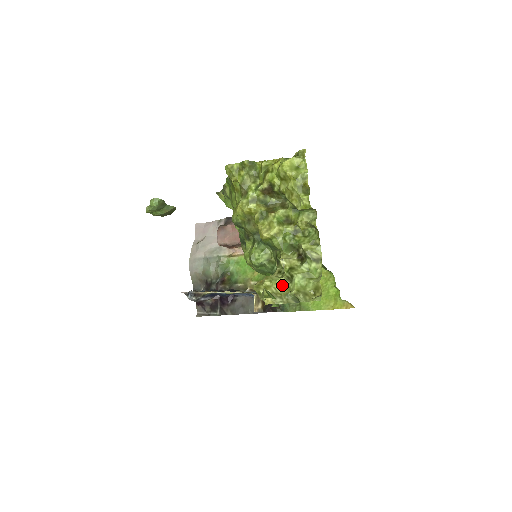
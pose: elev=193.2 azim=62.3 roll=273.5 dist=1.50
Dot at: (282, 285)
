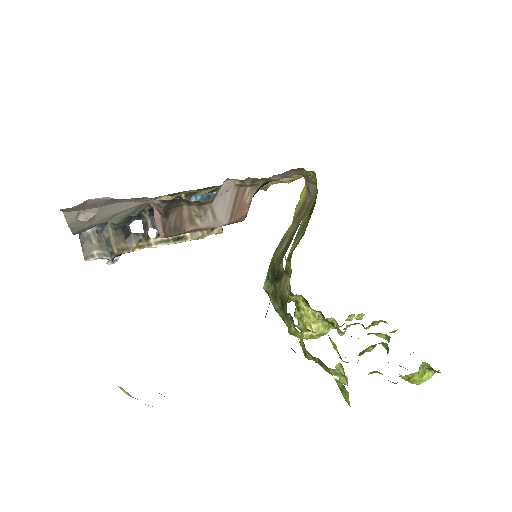
Dot at: occluded
